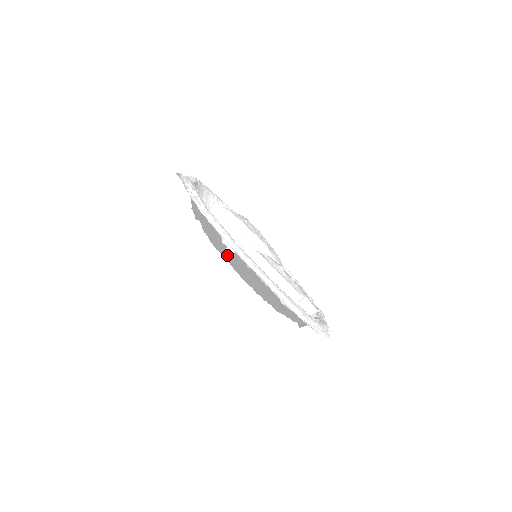
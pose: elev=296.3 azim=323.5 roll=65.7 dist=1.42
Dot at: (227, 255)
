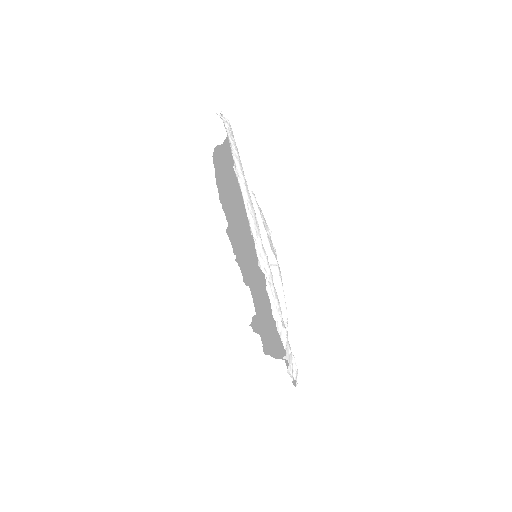
Dot at: (217, 154)
